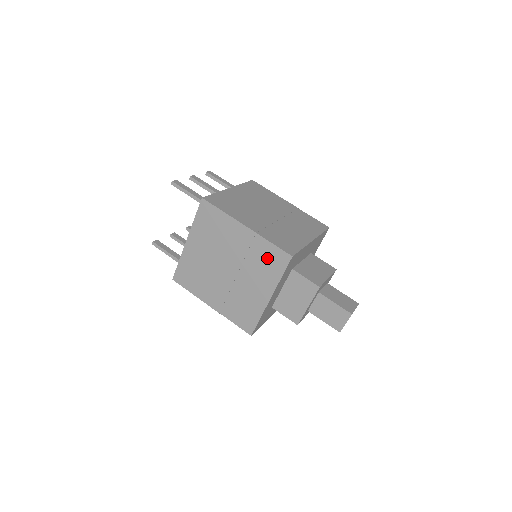
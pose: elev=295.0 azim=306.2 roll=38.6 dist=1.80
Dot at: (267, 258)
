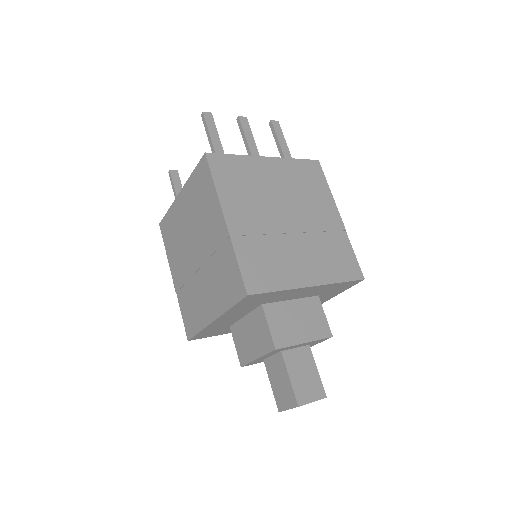
Dot at: (227, 274)
